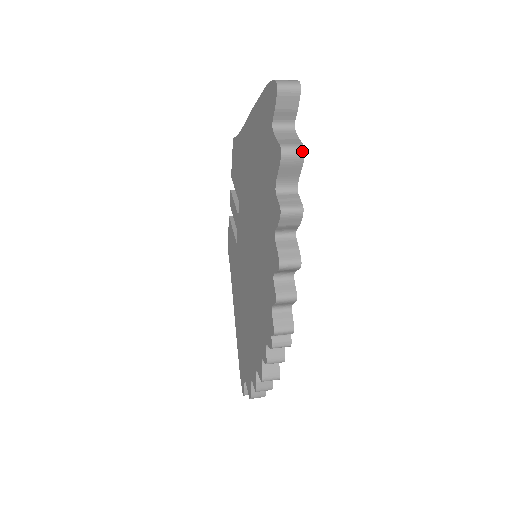
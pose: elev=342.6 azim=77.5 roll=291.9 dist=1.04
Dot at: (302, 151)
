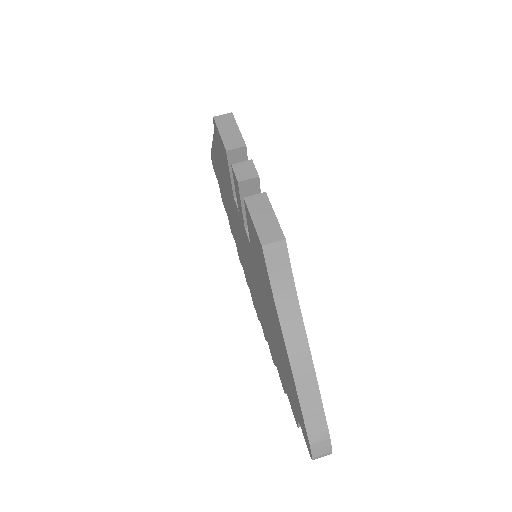
Dot at: occluded
